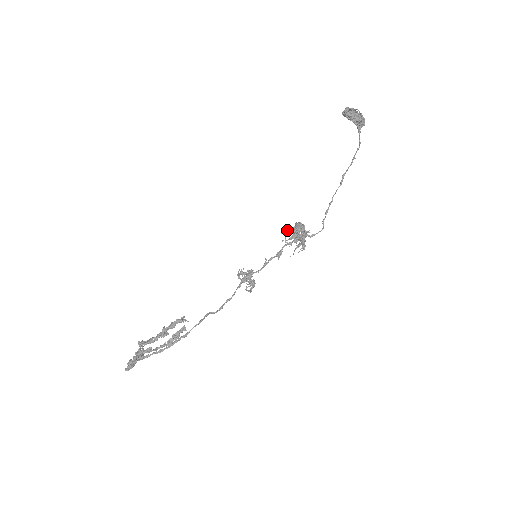
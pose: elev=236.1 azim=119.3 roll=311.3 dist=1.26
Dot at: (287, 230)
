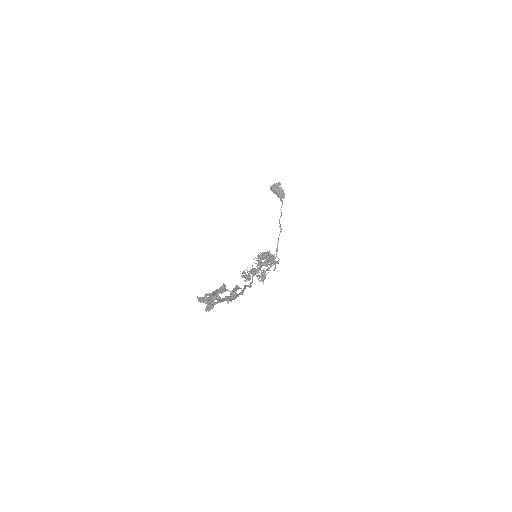
Dot at: (255, 257)
